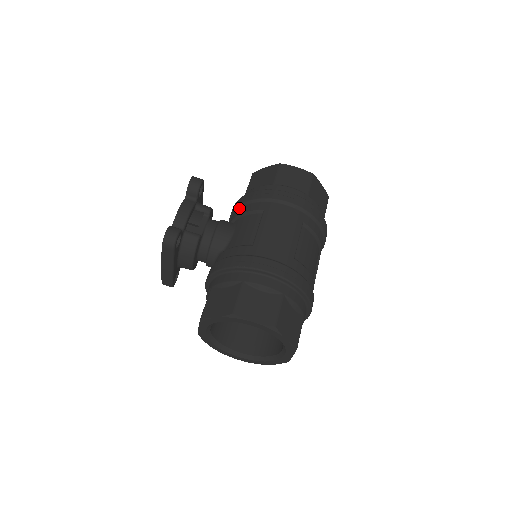
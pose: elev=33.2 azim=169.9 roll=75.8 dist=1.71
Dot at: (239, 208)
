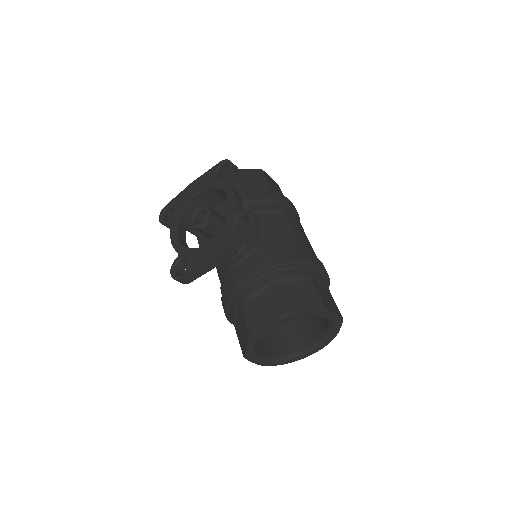
Dot at: (249, 204)
